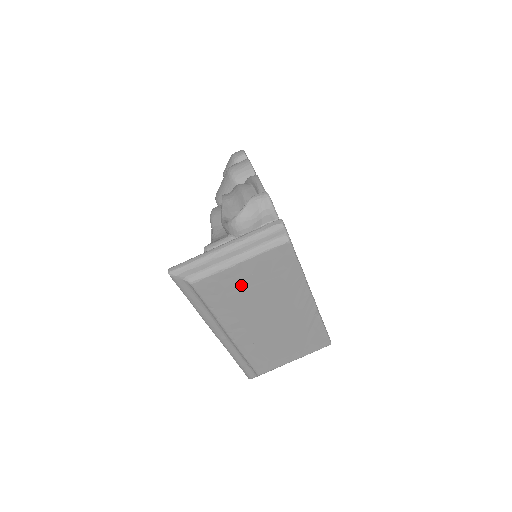
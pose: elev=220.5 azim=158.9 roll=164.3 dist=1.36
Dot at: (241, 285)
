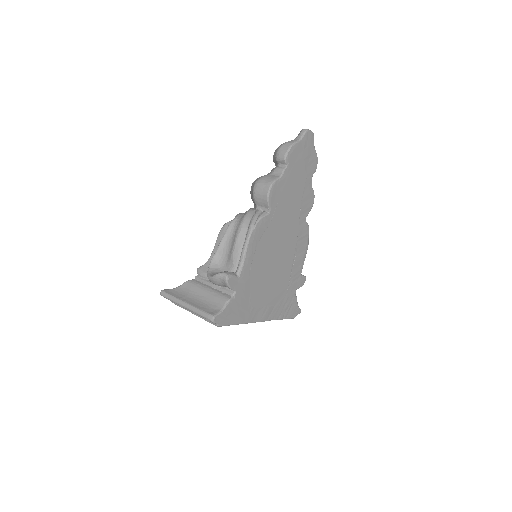
Dot at: occluded
